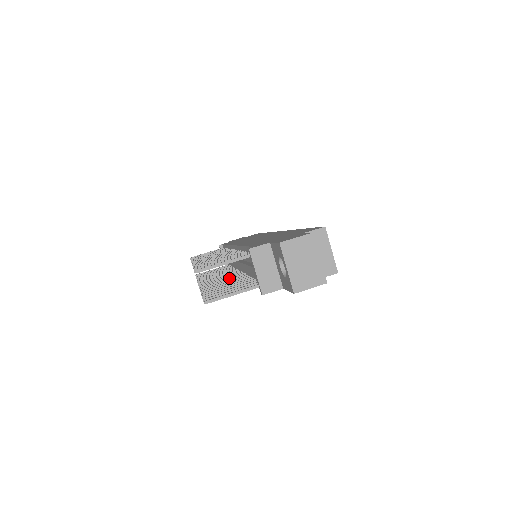
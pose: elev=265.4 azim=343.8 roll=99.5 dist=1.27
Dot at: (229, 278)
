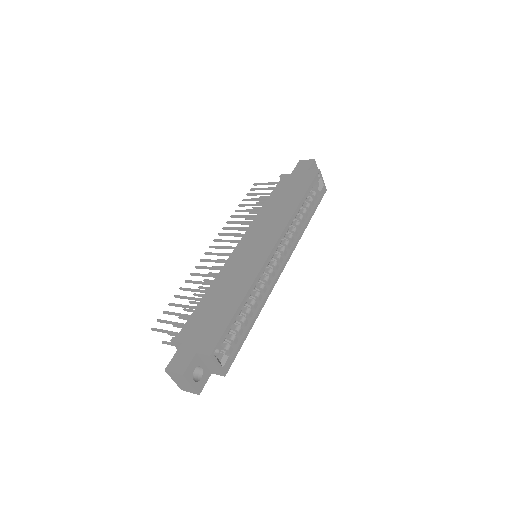
Dot at: occluded
